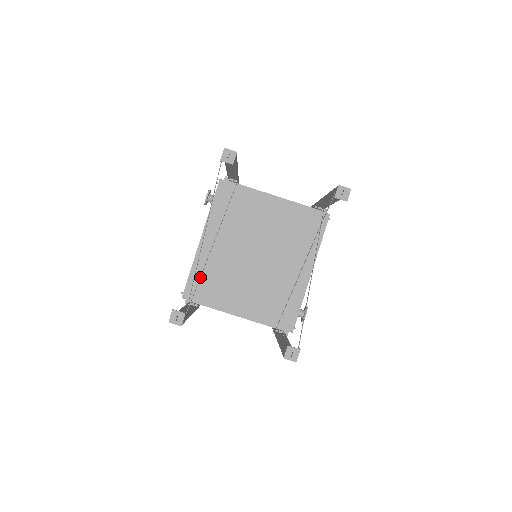
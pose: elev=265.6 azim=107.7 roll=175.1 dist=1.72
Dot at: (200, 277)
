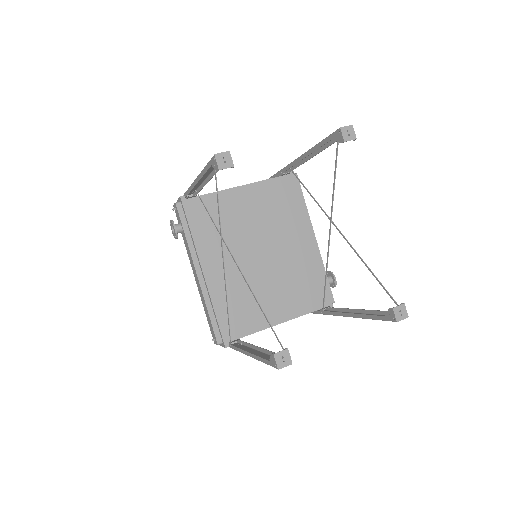
Dot at: (259, 305)
